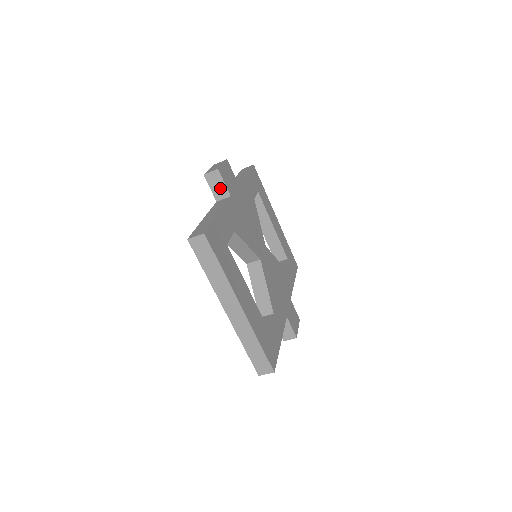
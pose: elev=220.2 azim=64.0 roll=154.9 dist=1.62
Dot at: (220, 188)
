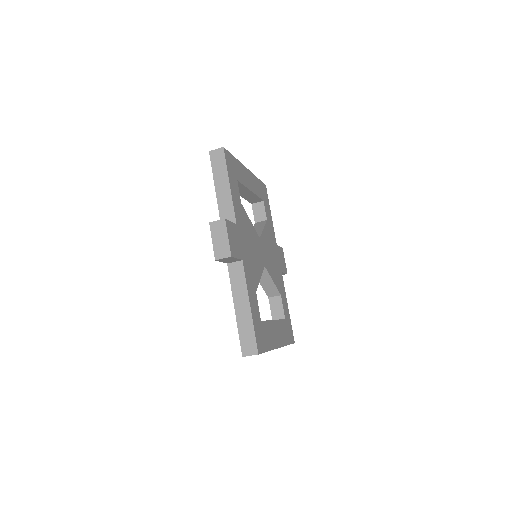
Dot at: (232, 260)
